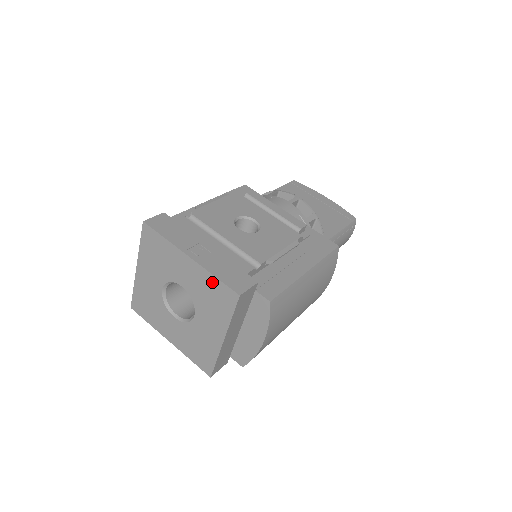
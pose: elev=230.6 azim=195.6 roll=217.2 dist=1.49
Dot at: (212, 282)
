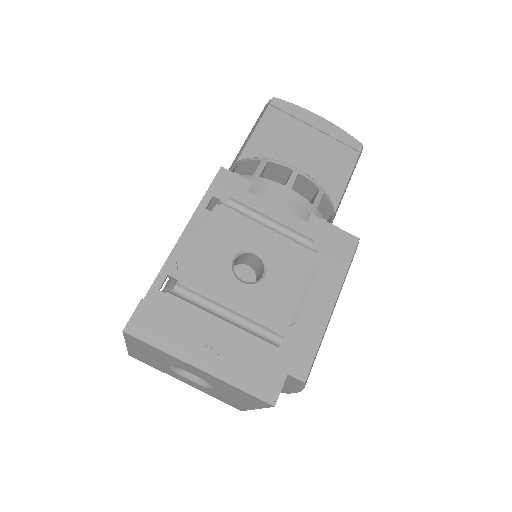
Dot at: (235, 389)
